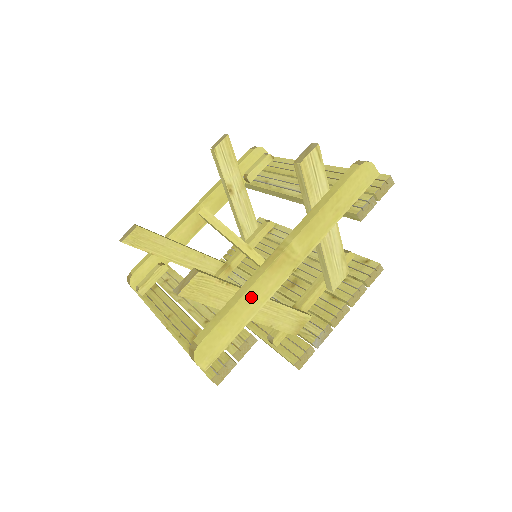
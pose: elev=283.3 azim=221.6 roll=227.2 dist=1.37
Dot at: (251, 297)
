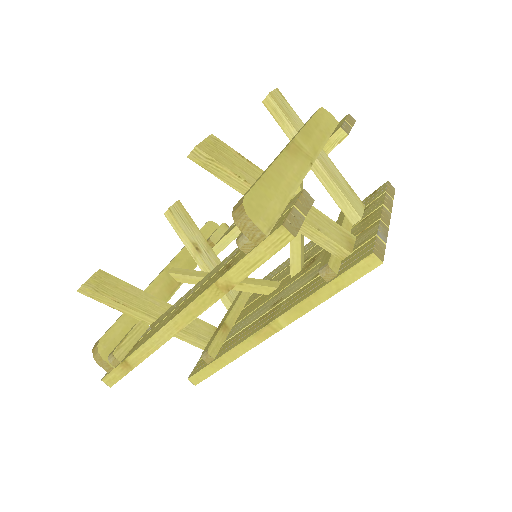
Dot at: (282, 170)
